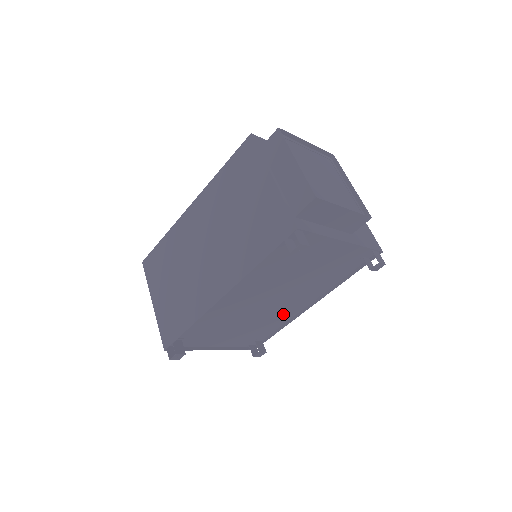
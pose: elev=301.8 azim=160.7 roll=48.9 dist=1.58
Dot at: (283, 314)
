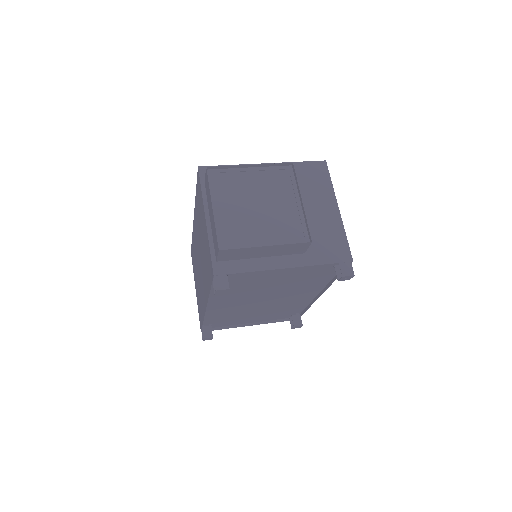
Dot at: (297, 301)
